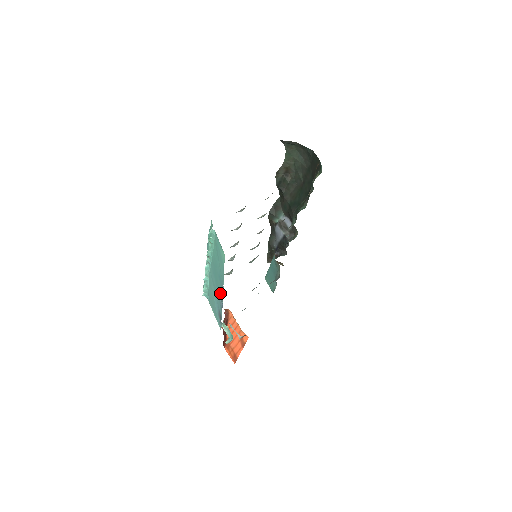
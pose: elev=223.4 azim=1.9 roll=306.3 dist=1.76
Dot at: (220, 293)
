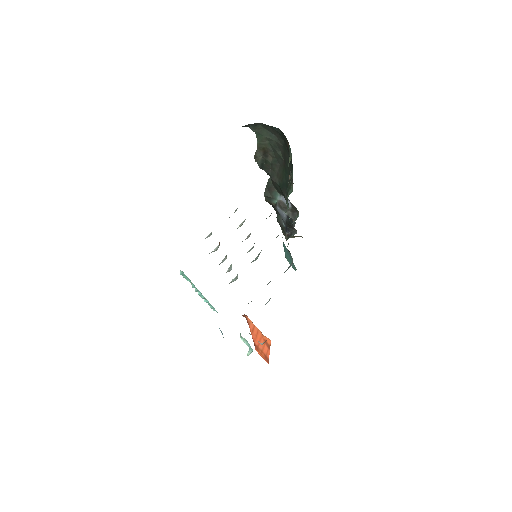
Dot at: occluded
